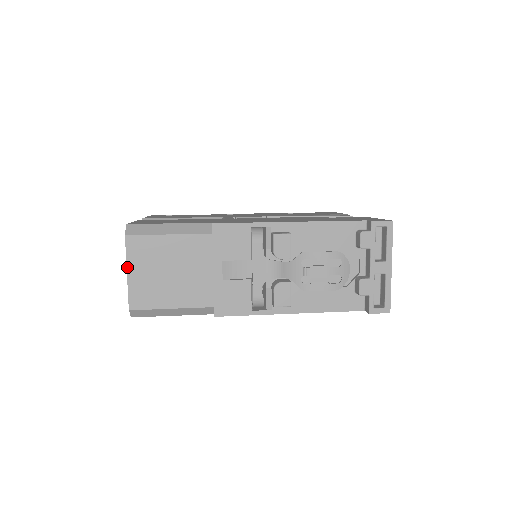
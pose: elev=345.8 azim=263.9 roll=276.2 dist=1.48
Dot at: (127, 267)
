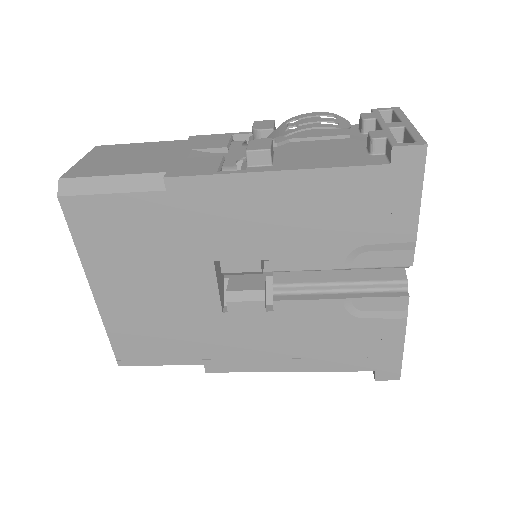
Dot at: (83, 158)
